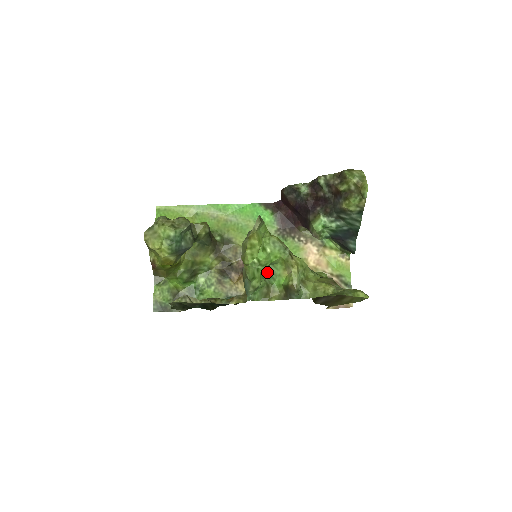
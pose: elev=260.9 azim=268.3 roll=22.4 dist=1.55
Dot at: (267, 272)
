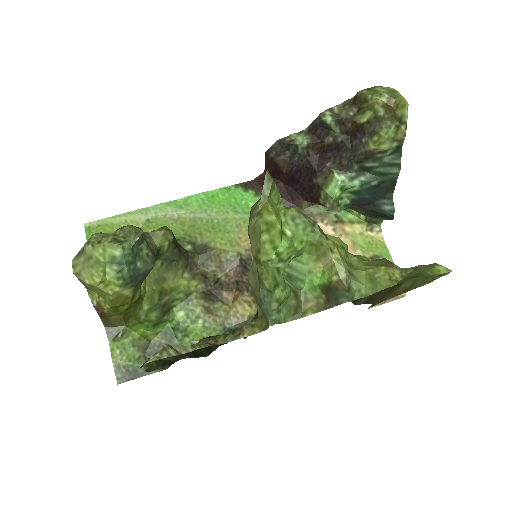
Dot at: (286, 273)
